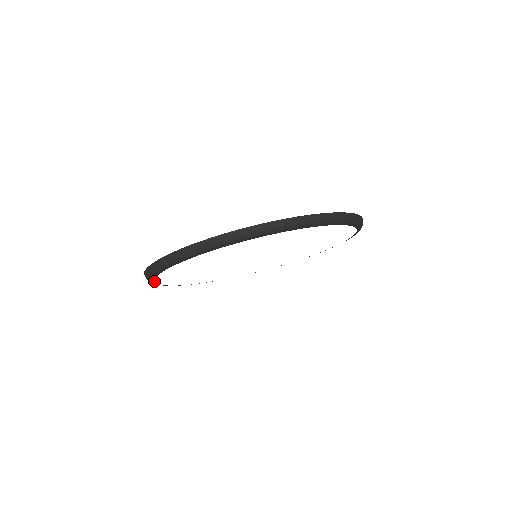
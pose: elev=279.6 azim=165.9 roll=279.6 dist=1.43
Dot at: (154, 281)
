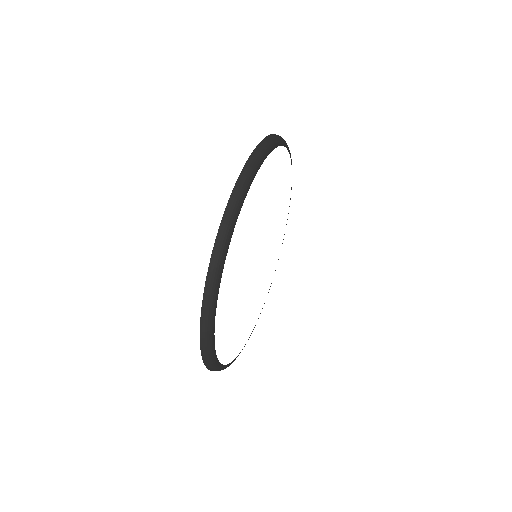
Dot at: (221, 275)
